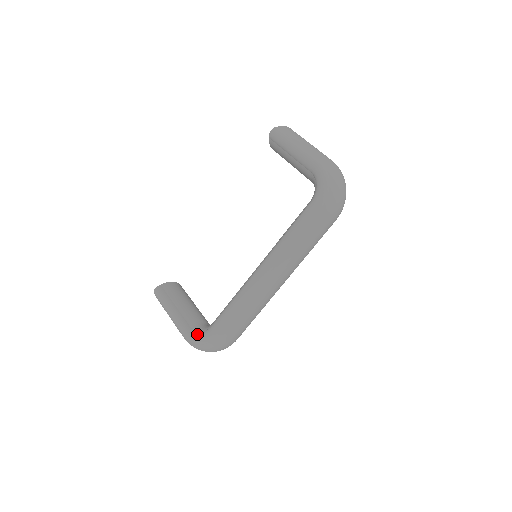
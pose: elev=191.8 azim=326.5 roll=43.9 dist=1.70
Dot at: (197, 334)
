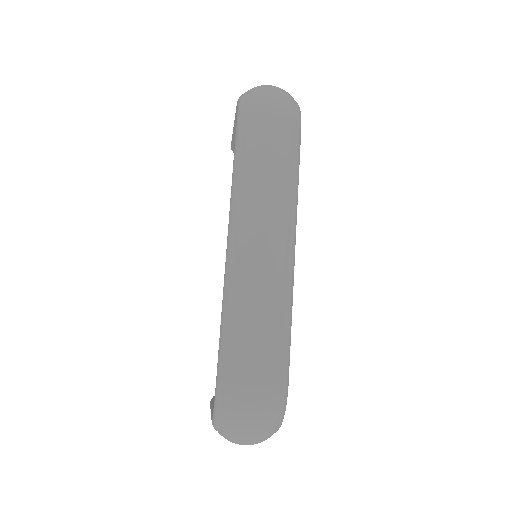
Dot at: occluded
